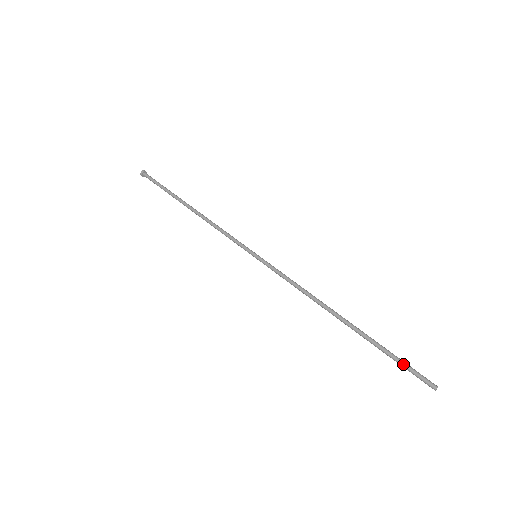
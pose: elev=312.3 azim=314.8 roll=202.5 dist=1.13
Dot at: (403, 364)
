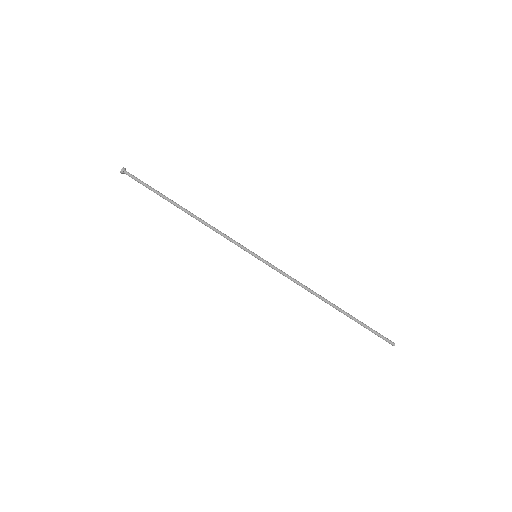
Dot at: occluded
